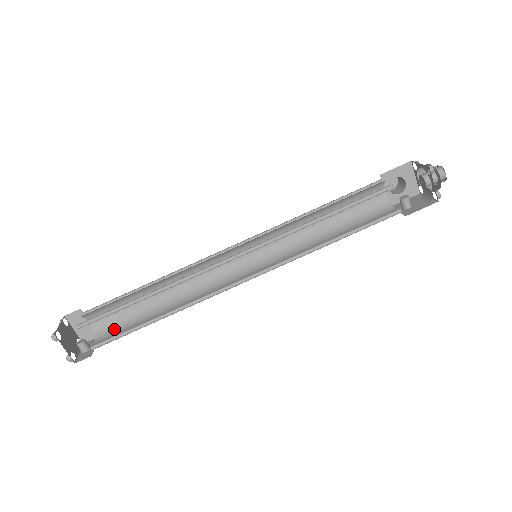
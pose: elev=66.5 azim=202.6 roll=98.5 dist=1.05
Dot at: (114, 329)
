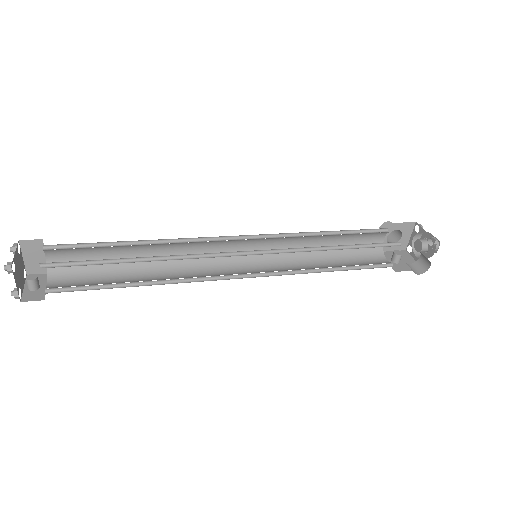
Dot at: (74, 274)
